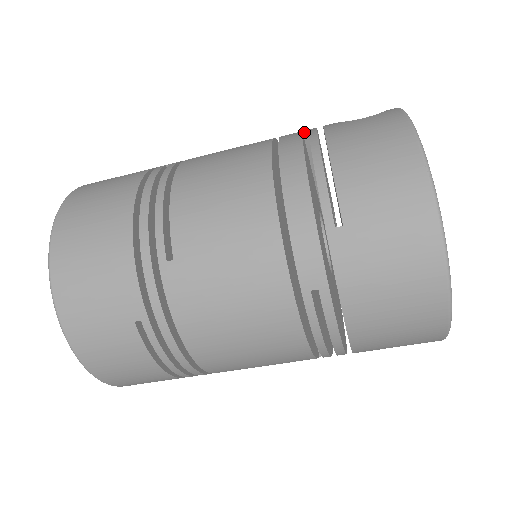
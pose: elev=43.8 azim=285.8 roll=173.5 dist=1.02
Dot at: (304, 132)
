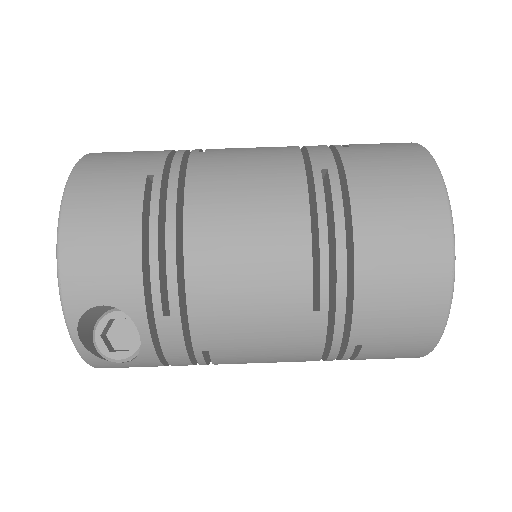
Dot at: occluded
